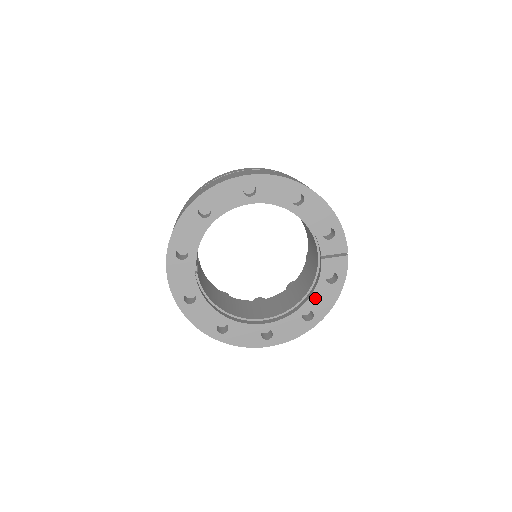
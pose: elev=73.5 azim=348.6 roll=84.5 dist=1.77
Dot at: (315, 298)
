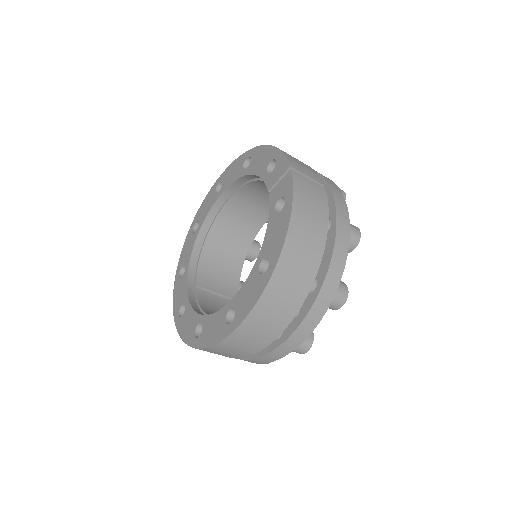
Dot at: (268, 239)
